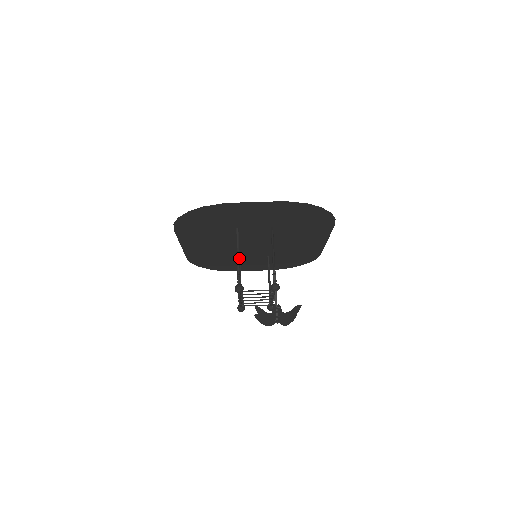
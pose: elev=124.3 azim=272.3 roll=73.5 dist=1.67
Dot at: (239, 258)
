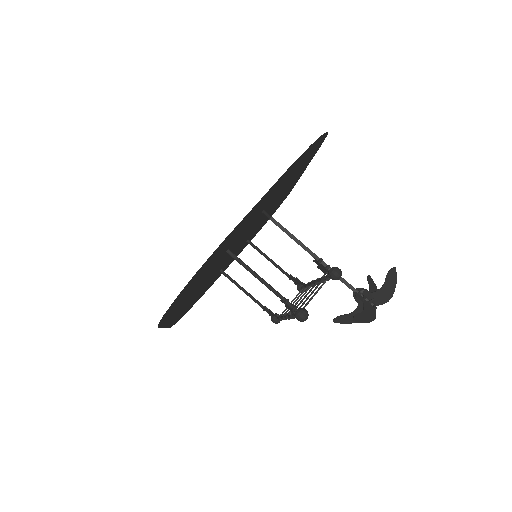
Dot at: (221, 272)
